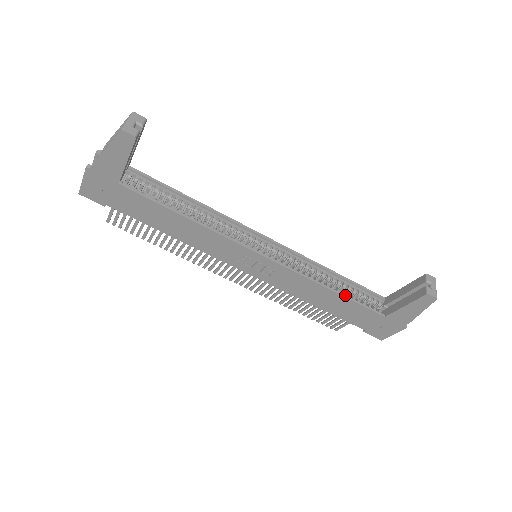
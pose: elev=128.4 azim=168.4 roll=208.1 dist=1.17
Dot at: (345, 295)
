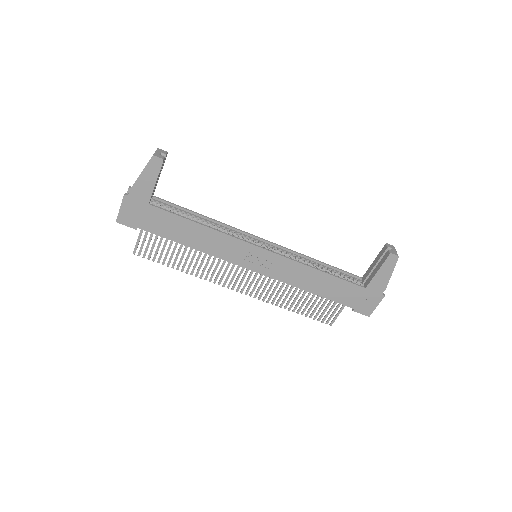
Dot at: (331, 274)
